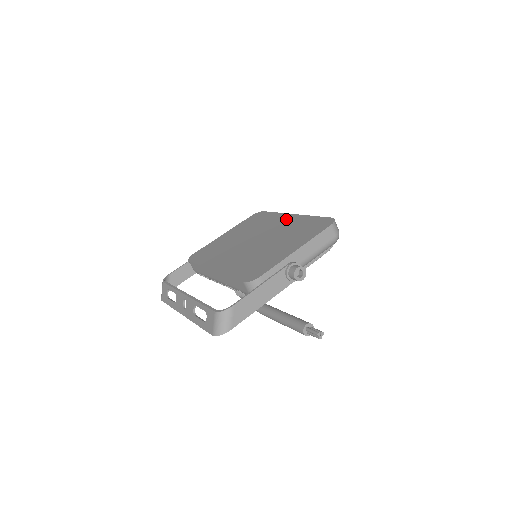
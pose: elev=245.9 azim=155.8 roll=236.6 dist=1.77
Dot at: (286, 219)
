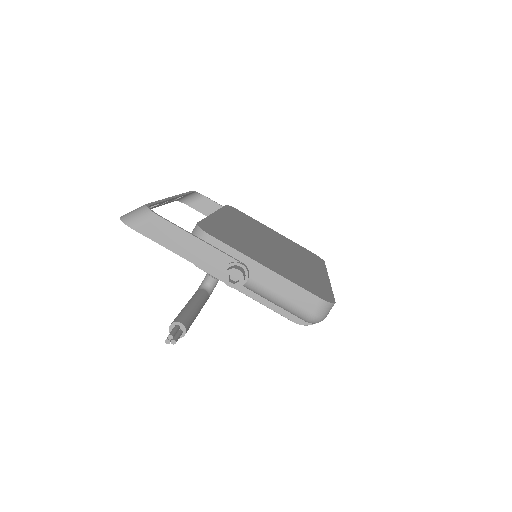
Dot at: (318, 271)
